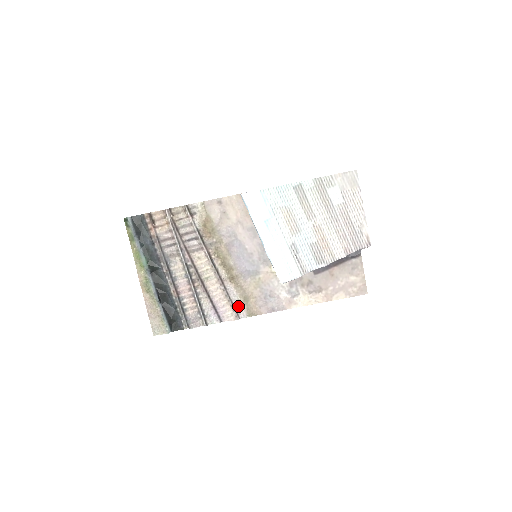
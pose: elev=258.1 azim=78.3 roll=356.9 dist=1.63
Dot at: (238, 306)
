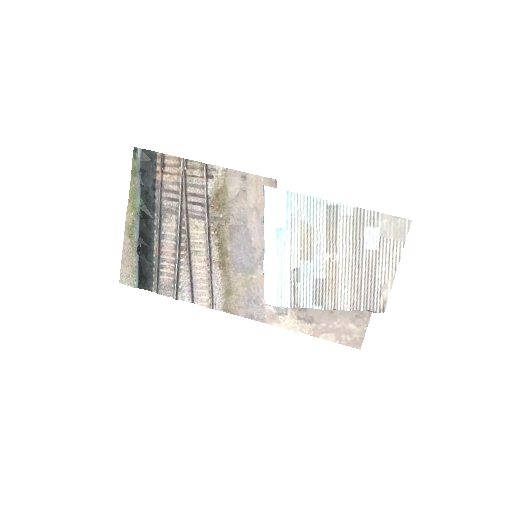
Dot at: (217, 295)
